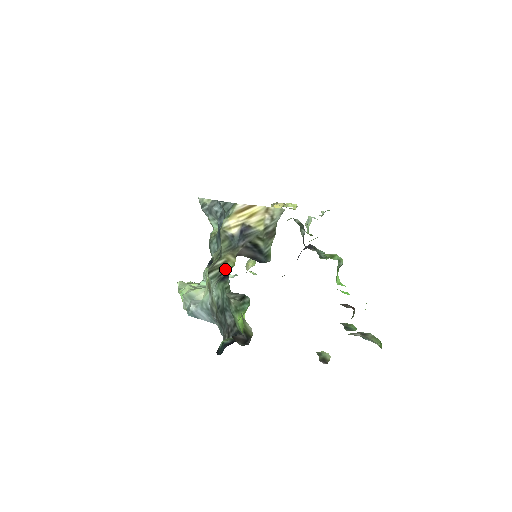
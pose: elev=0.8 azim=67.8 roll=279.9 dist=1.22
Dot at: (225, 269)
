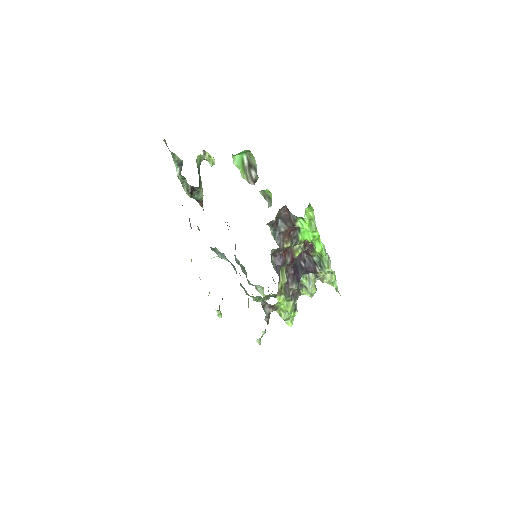
Dot at: occluded
